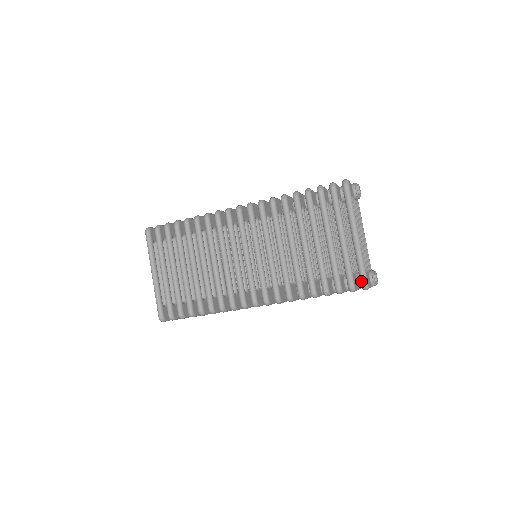
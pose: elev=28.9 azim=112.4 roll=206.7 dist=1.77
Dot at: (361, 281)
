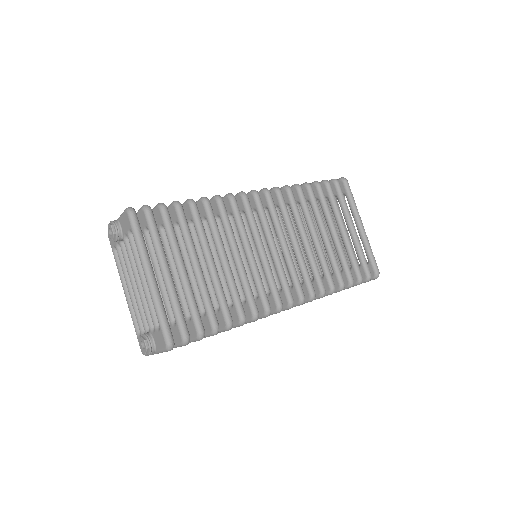
Dot at: (375, 269)
